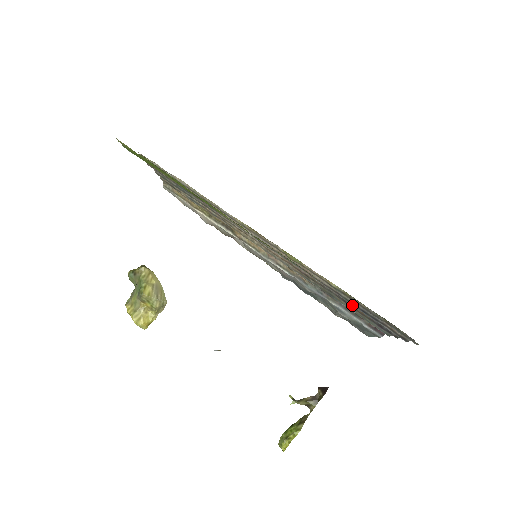
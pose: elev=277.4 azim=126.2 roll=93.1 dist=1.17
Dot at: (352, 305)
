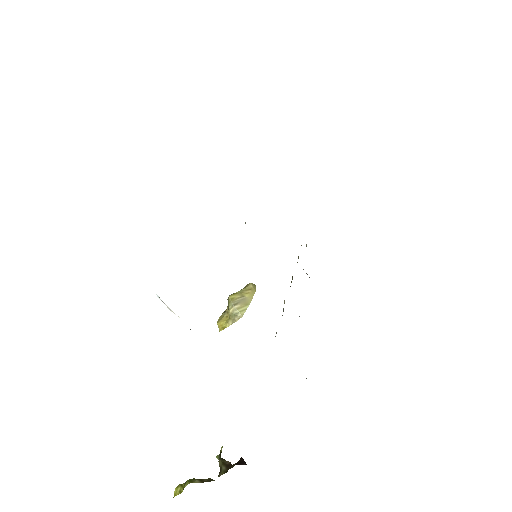
Dot at: occluded
